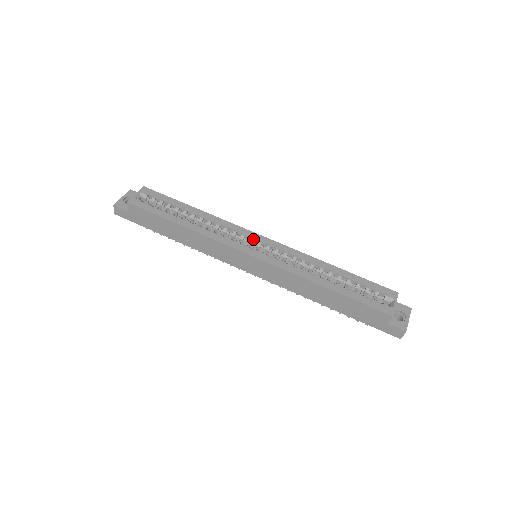
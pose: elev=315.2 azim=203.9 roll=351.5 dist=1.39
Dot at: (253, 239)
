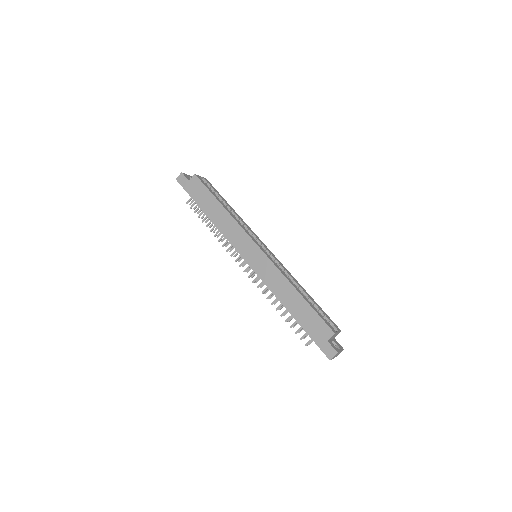
Dot at: (262, 244)
